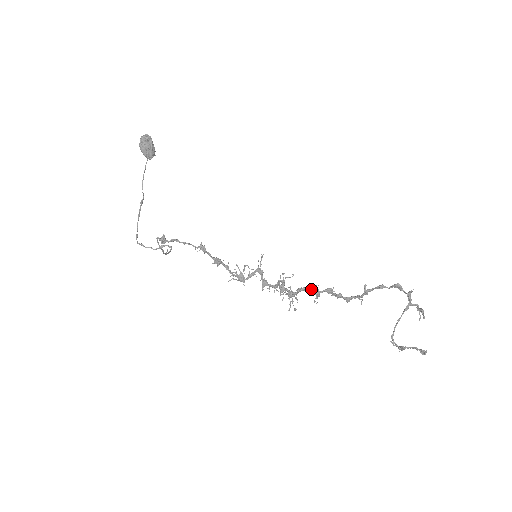
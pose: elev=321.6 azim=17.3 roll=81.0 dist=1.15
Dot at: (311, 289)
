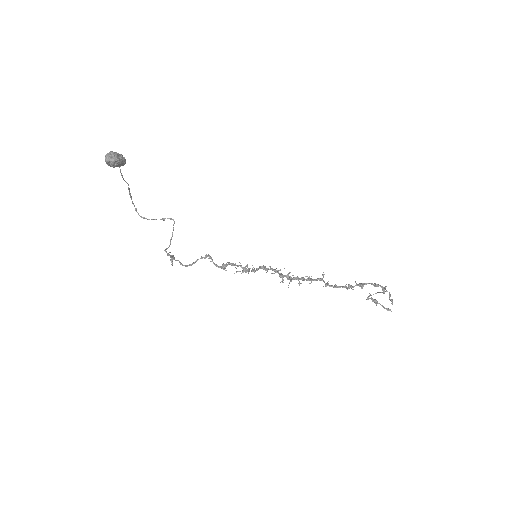
Dot at: occluded
